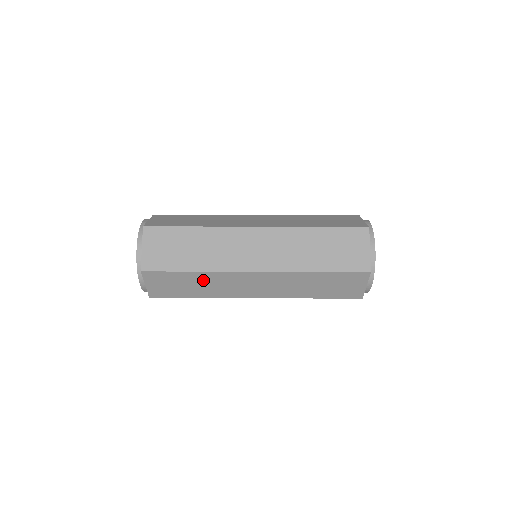
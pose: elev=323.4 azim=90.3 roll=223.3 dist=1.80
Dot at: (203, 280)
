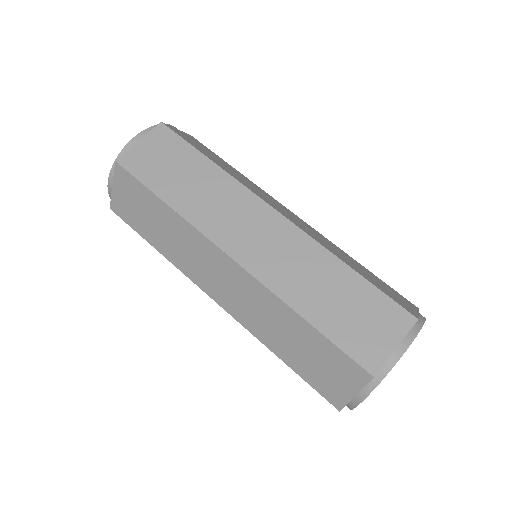
Dot at: occluded
